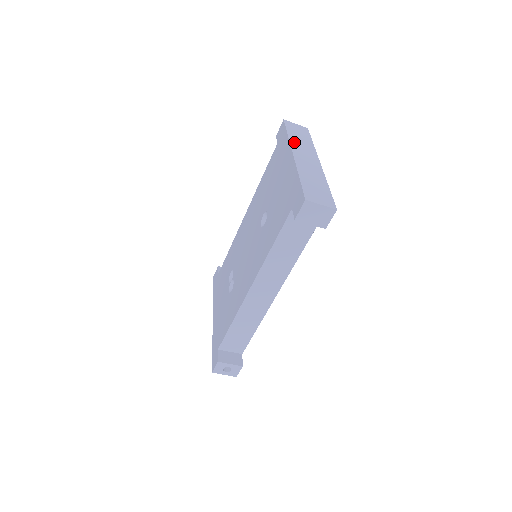
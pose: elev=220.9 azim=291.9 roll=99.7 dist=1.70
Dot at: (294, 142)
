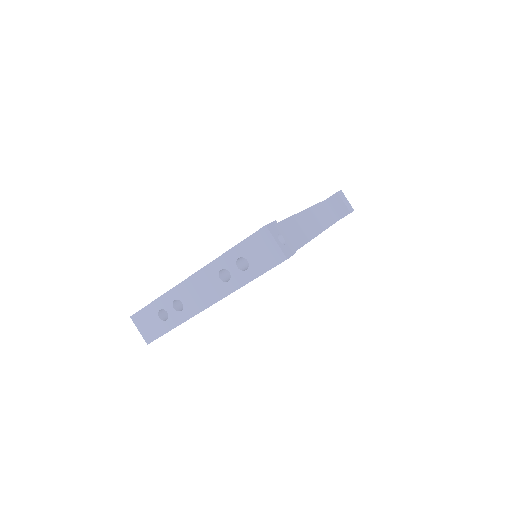
Dot at: occluded
